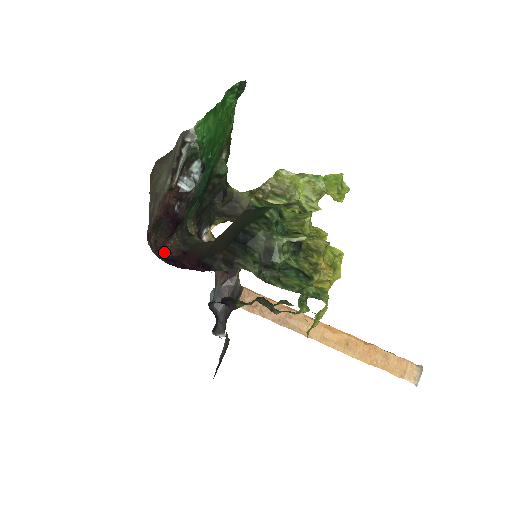
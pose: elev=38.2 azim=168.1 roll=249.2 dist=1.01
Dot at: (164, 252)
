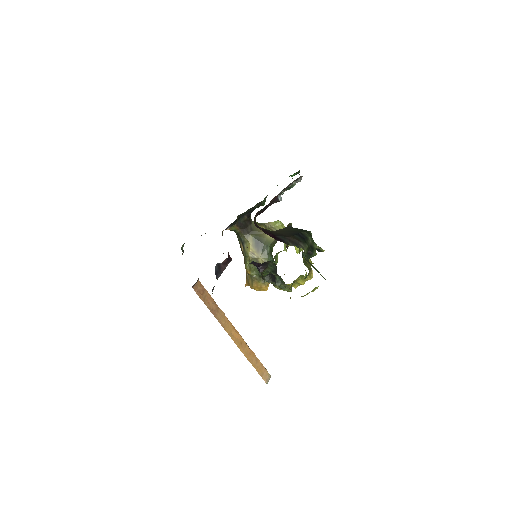
Dot at: occluded
